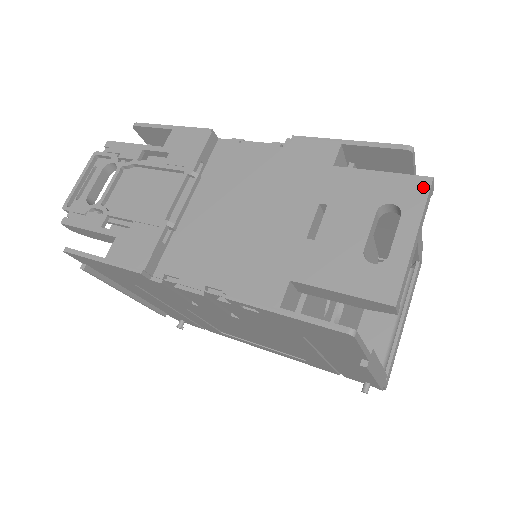
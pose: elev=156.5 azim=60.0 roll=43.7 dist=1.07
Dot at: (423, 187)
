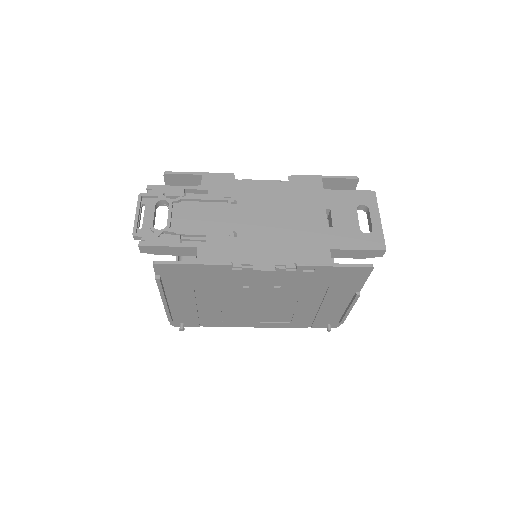
Dot at: (373, 196)
